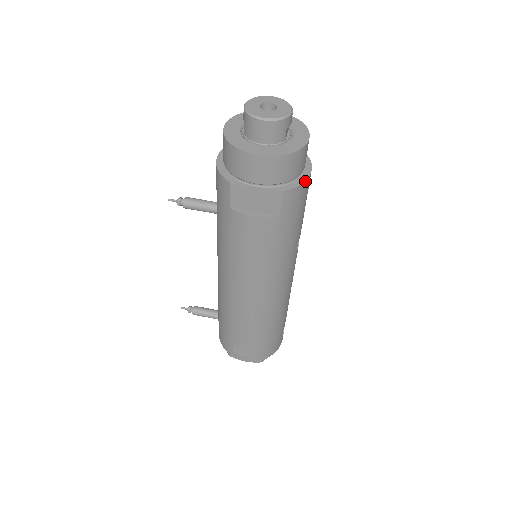
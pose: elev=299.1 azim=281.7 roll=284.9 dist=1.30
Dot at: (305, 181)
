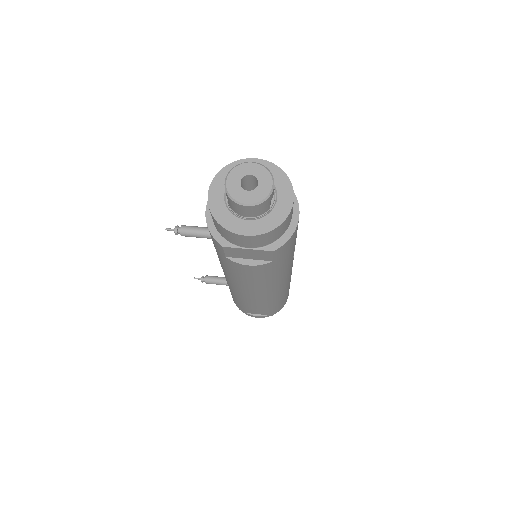
Dot at: (294, 232)
